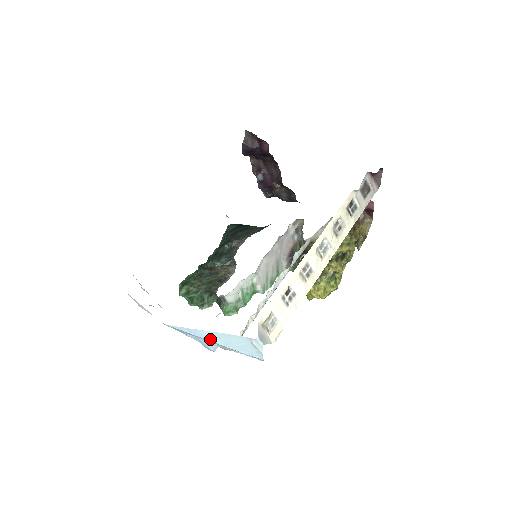
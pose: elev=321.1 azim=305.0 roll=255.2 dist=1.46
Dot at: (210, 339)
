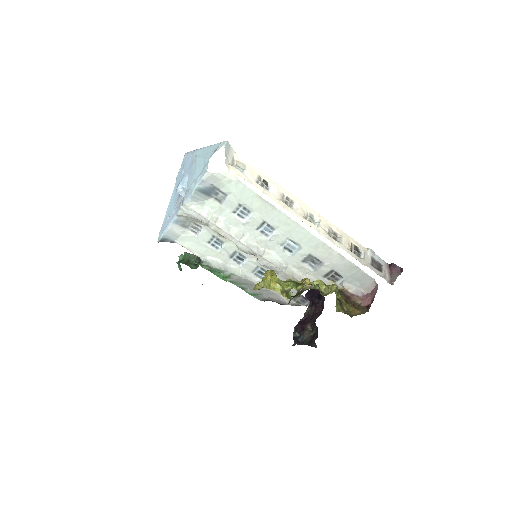
Dot at: (197, 154)
